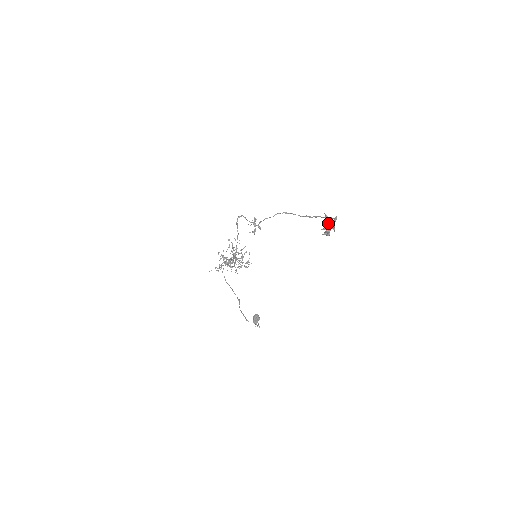
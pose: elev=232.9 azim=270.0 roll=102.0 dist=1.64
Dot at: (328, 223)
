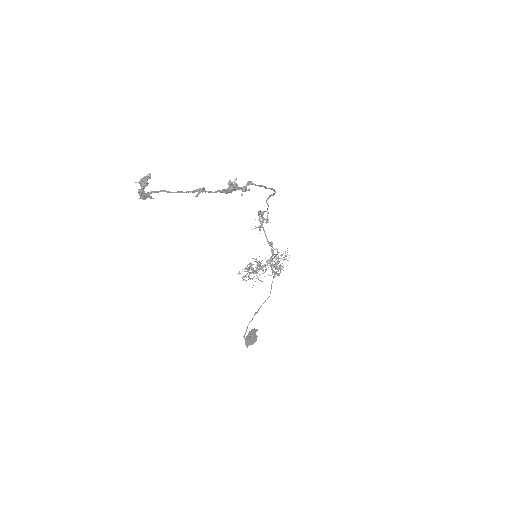
Dot at: (139, 182)
